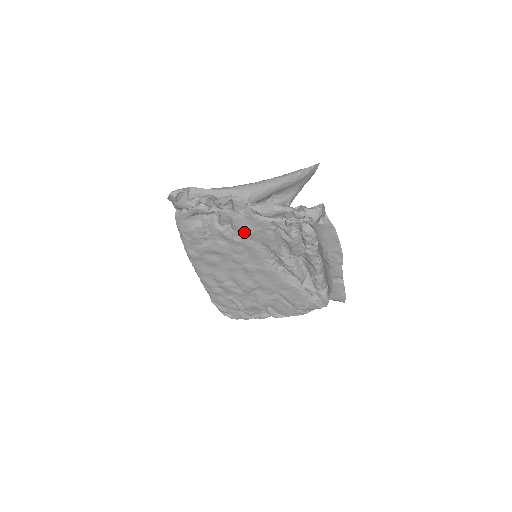
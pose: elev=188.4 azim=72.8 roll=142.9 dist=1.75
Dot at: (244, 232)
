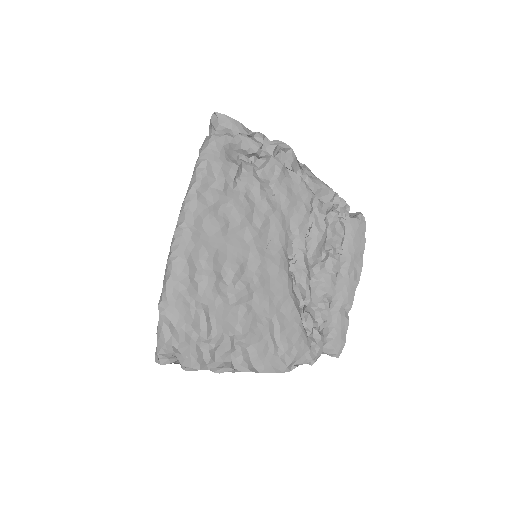
Dot at: (283, 196)
